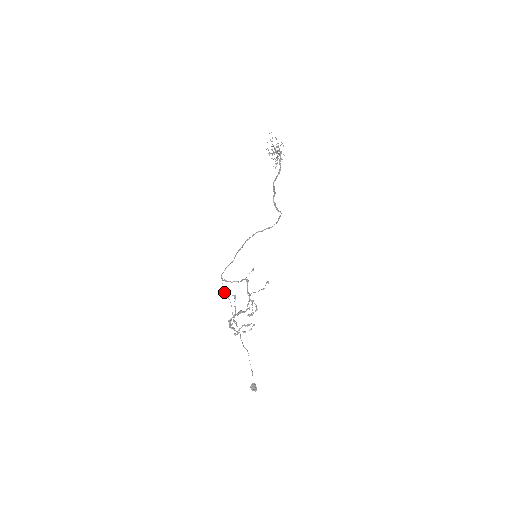
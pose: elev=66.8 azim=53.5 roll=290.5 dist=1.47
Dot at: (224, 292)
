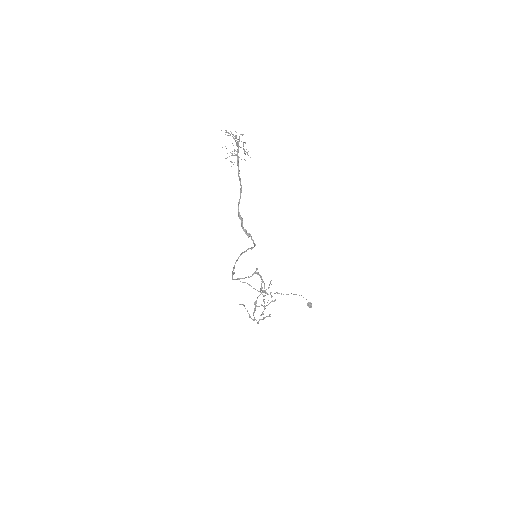
Dot at: (243, 282)
